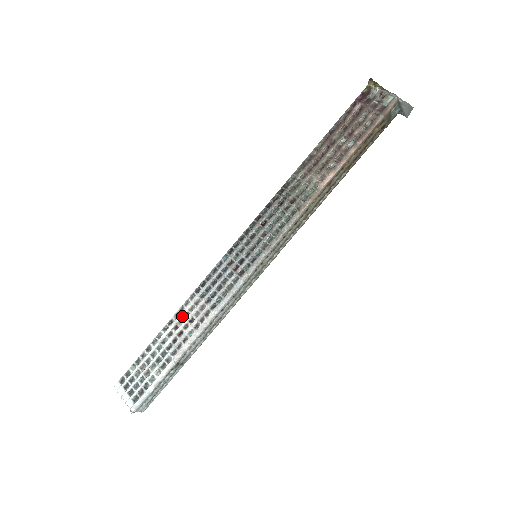
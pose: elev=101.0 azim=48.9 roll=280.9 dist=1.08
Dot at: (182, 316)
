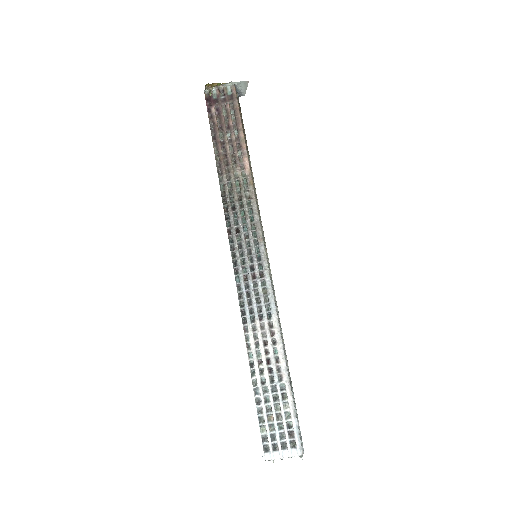
Dot at: (255, 349)
